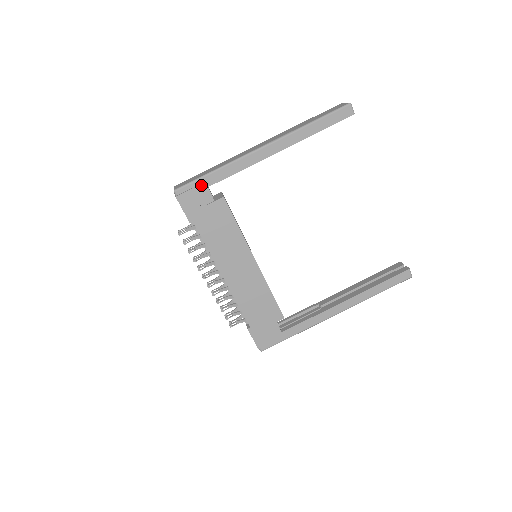
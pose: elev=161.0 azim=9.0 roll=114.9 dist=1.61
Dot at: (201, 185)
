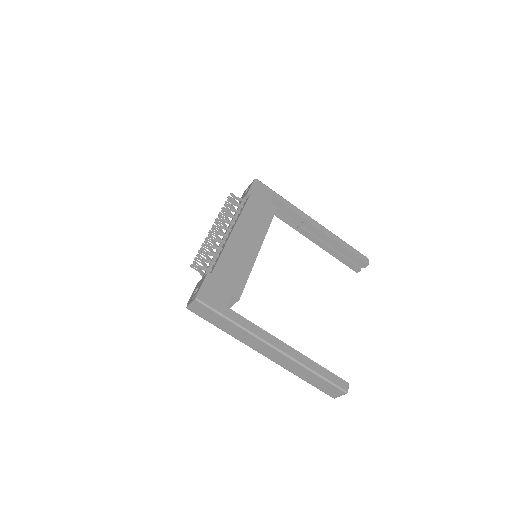
Dot at: (271, 193)
